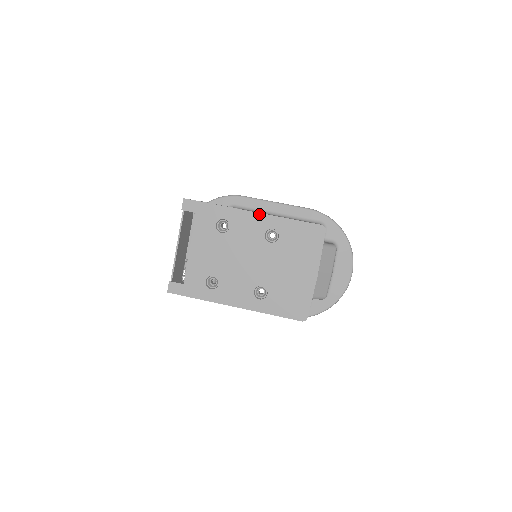
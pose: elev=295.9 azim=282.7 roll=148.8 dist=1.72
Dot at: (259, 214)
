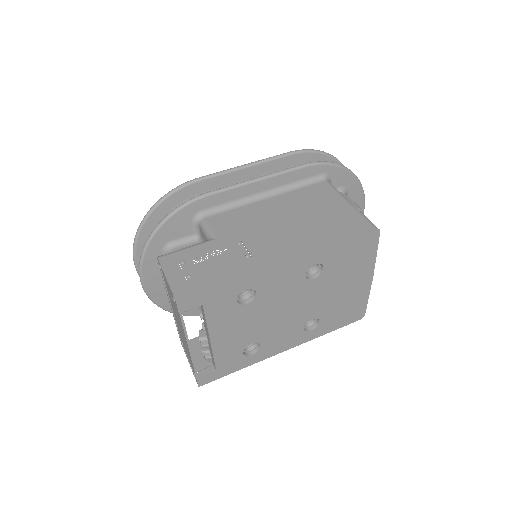
Dot at: (293, 260)
